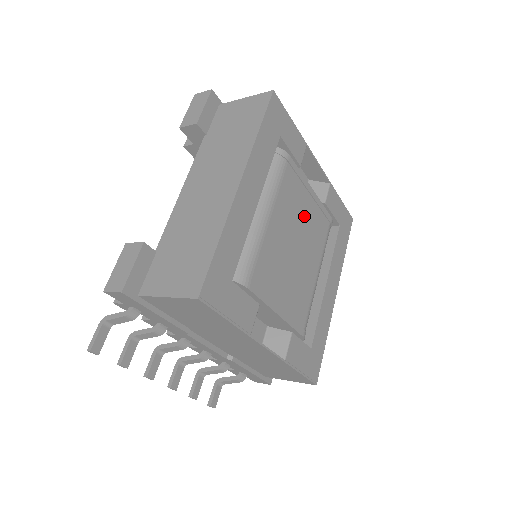
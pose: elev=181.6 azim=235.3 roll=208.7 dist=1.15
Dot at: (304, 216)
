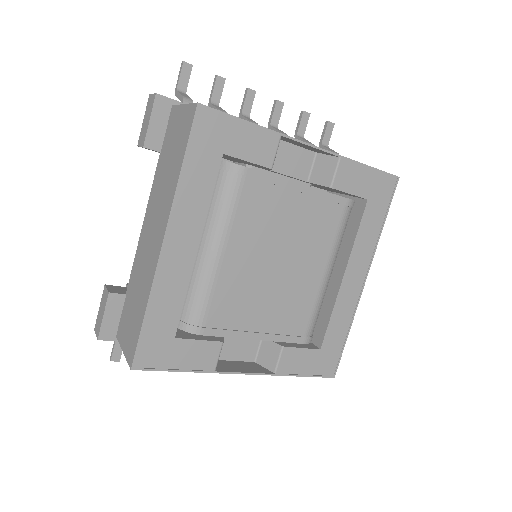
Dot at: (289, 222)
